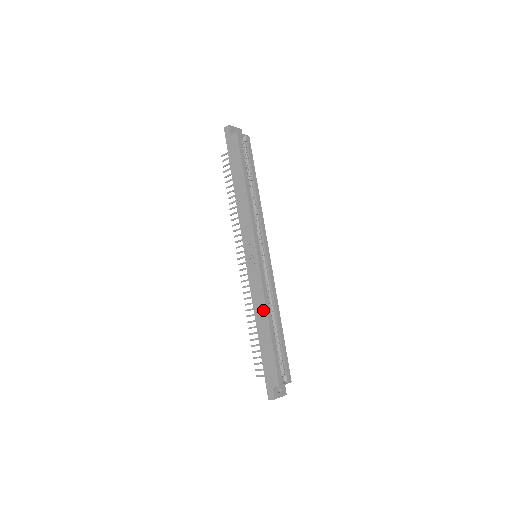
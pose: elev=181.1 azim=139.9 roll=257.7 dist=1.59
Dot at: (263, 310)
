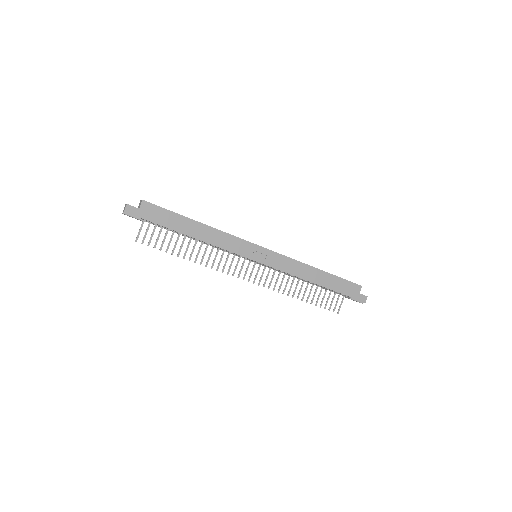
Dot at: (307, 269)
